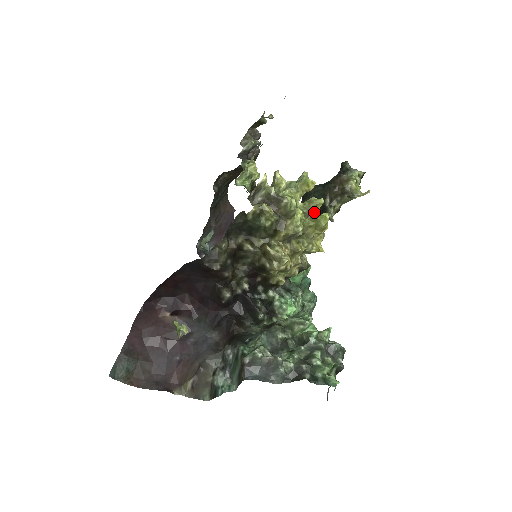
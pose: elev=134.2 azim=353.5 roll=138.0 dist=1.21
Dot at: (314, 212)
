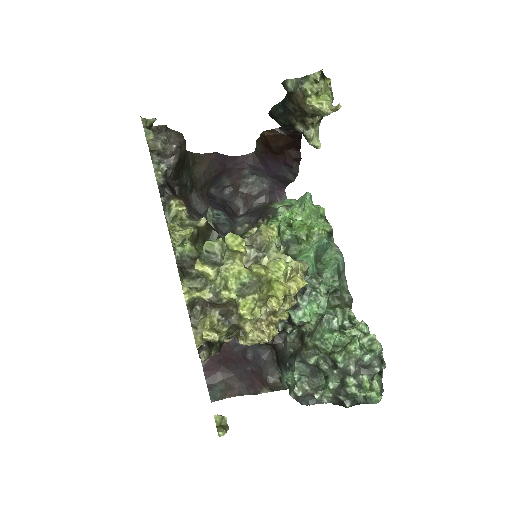
Dot at: (264, 278)
